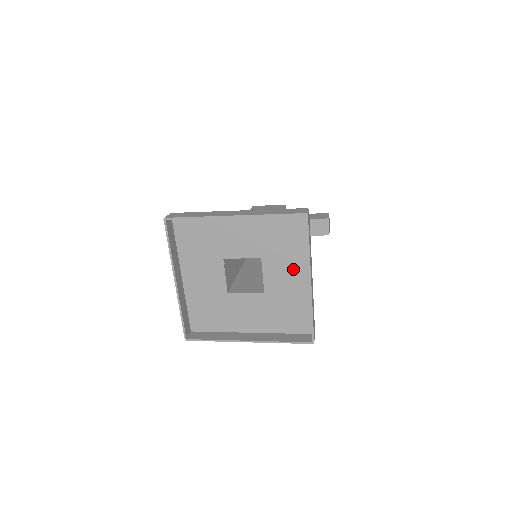
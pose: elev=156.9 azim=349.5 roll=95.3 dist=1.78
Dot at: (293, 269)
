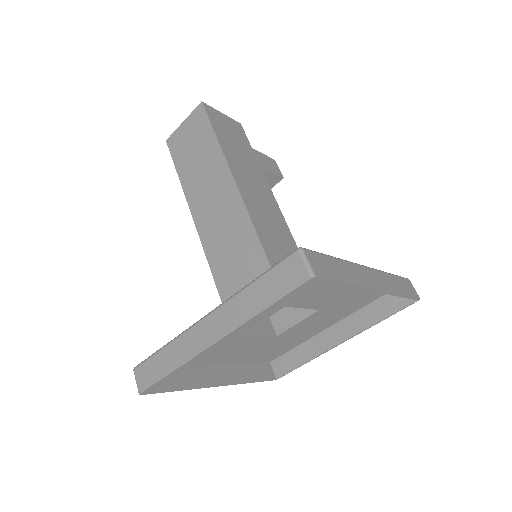
Dot at: (328, 320)
